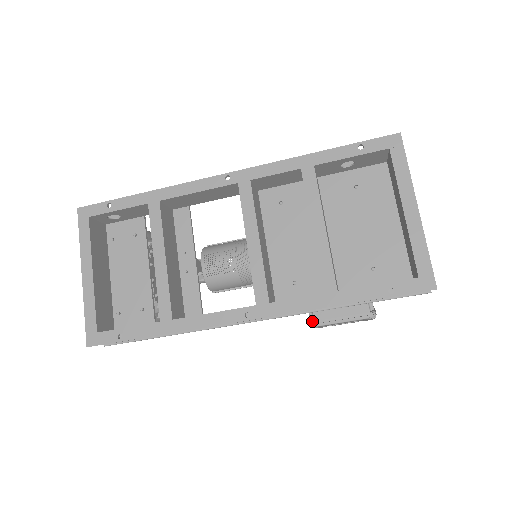
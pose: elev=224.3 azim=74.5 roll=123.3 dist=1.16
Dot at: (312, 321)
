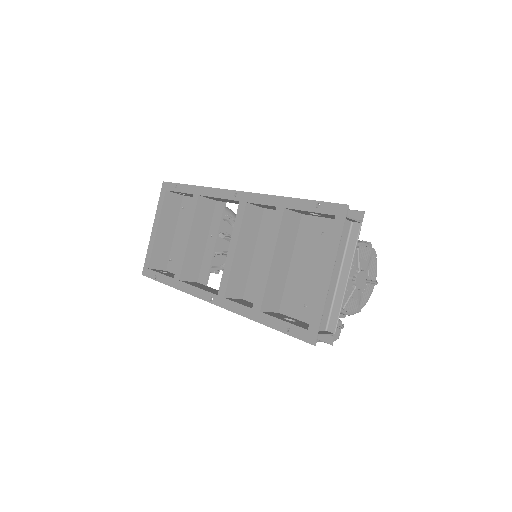
Dot at: occluded
